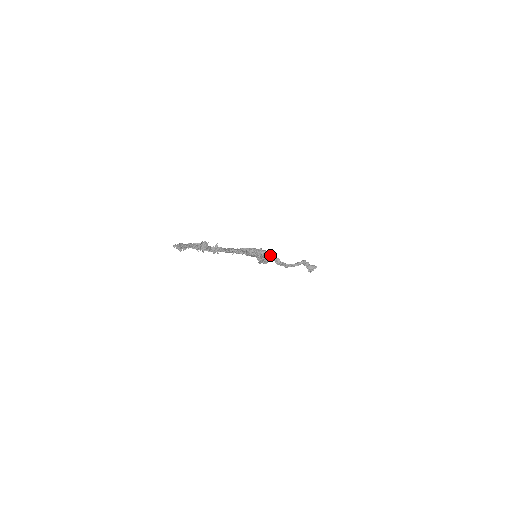
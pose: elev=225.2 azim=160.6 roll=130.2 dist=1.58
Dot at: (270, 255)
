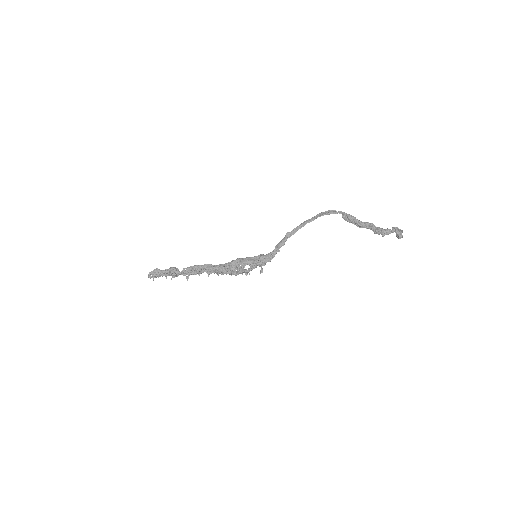
Dot at: (261, 268)
